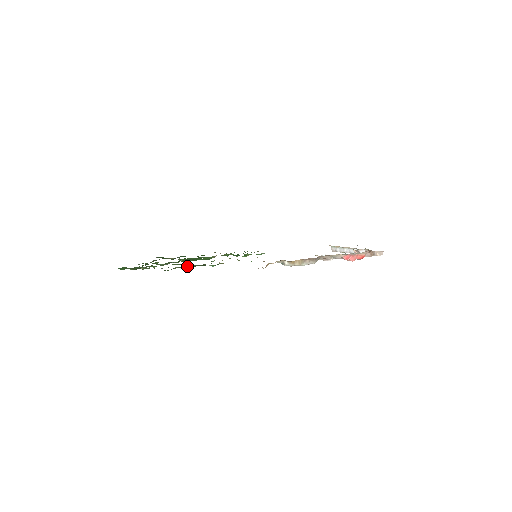
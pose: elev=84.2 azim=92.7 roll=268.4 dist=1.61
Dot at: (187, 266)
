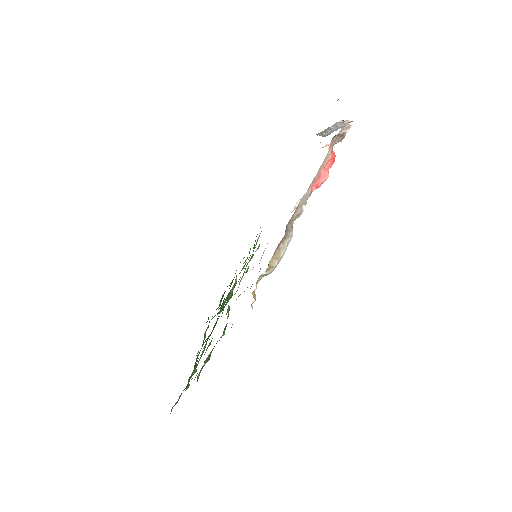
Dot at: (204, 364)
